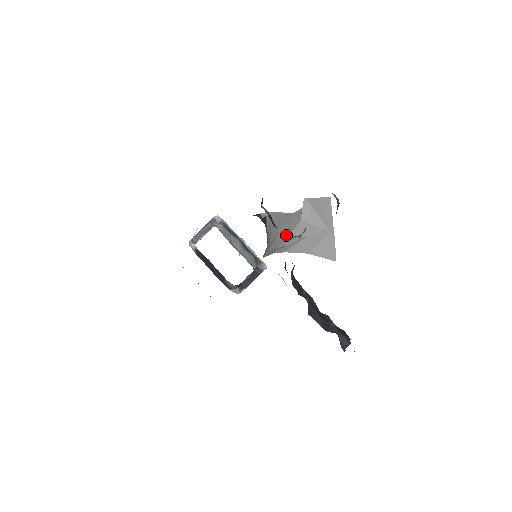
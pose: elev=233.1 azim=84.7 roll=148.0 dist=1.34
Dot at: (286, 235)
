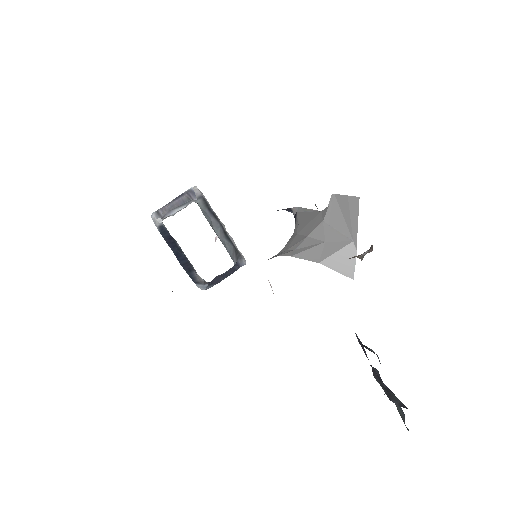
Dot at: (302, 237)
